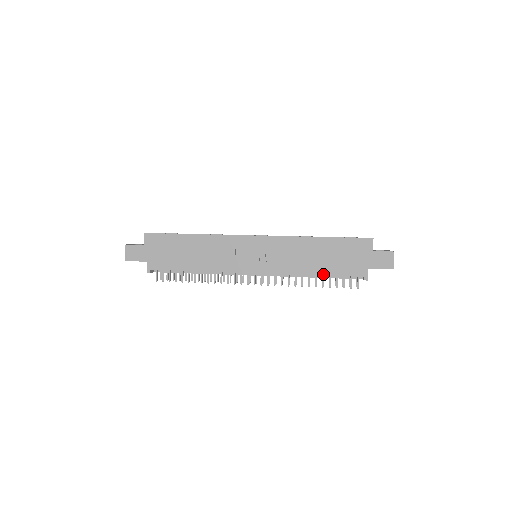
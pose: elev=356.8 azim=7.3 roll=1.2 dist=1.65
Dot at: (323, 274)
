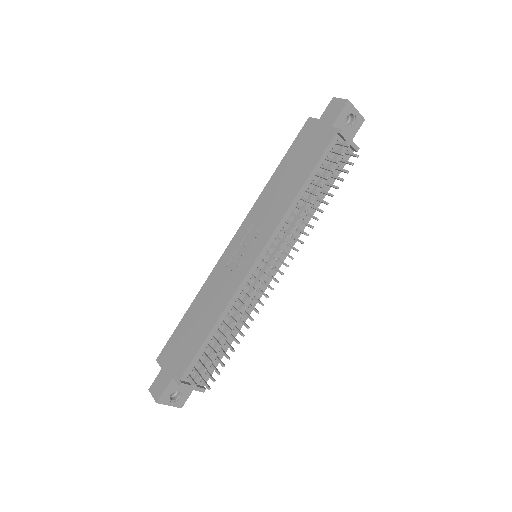
Dot at: (306, 179)
